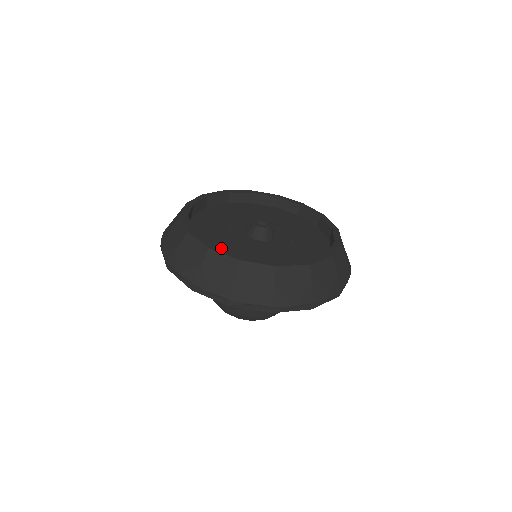
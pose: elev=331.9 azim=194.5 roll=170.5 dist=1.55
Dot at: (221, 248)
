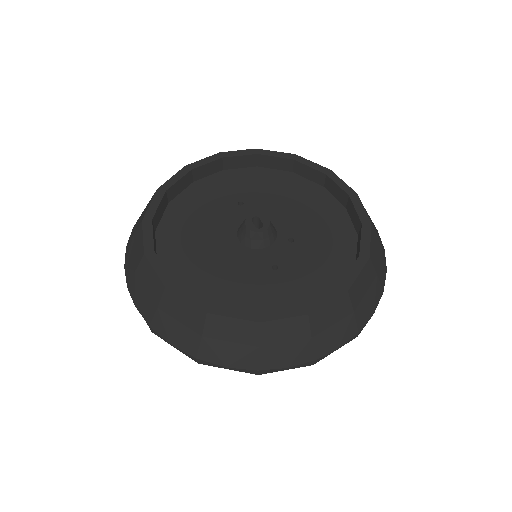
Dot at: (152, 228)
